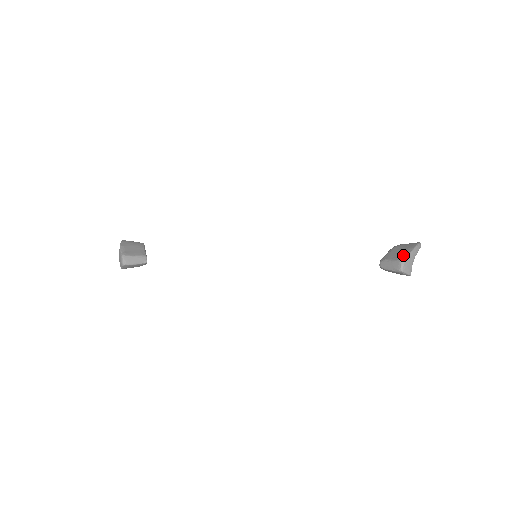
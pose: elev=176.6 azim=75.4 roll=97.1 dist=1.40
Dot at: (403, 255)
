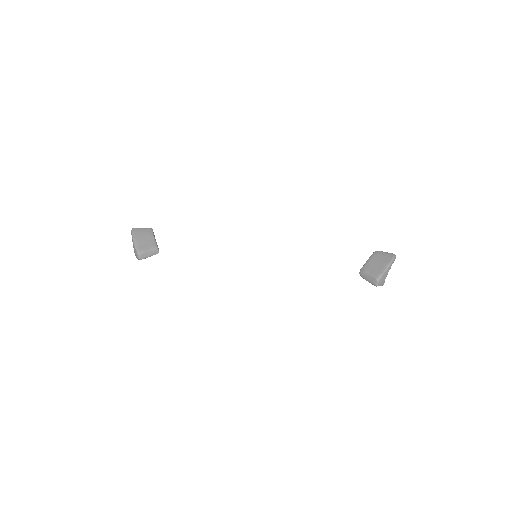
Dot at: (379, 272)
